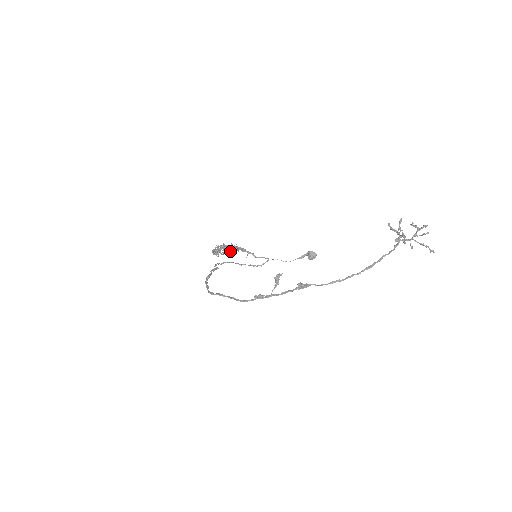
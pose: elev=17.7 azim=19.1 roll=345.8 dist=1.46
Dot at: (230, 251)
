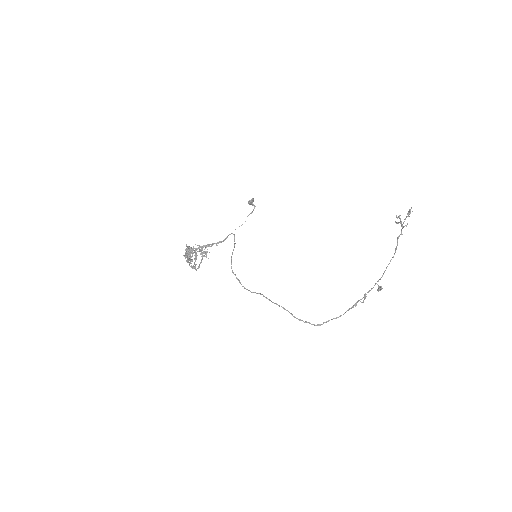
Dot at: (190, 250)
